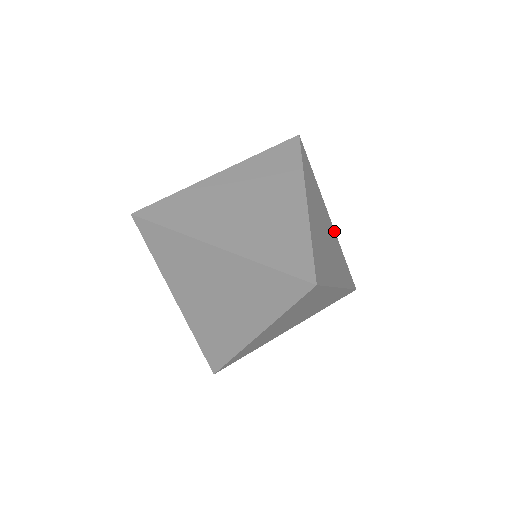
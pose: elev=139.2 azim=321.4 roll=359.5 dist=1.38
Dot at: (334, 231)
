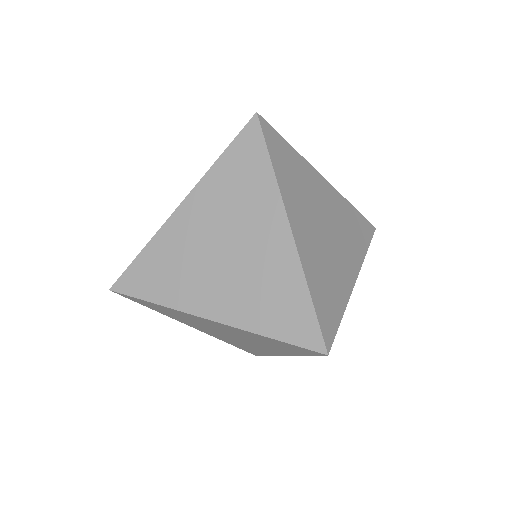
Dot at: (335, 191)
